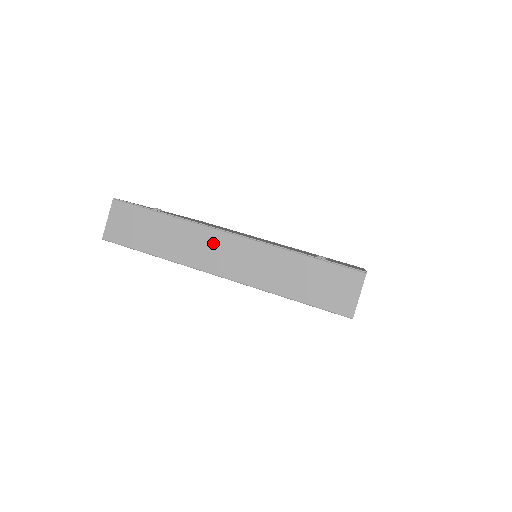
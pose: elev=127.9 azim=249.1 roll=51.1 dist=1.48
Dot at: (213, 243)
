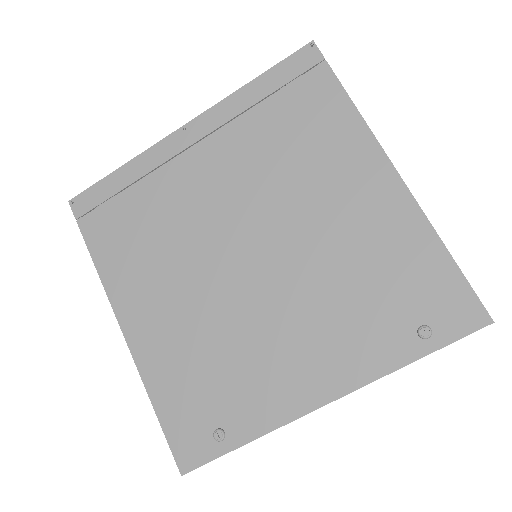
Dot at: occluded
